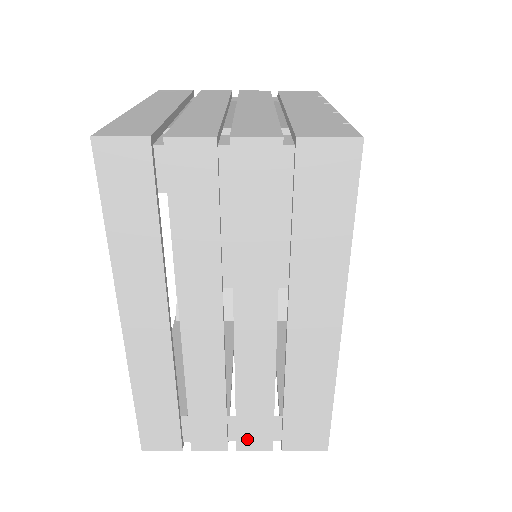
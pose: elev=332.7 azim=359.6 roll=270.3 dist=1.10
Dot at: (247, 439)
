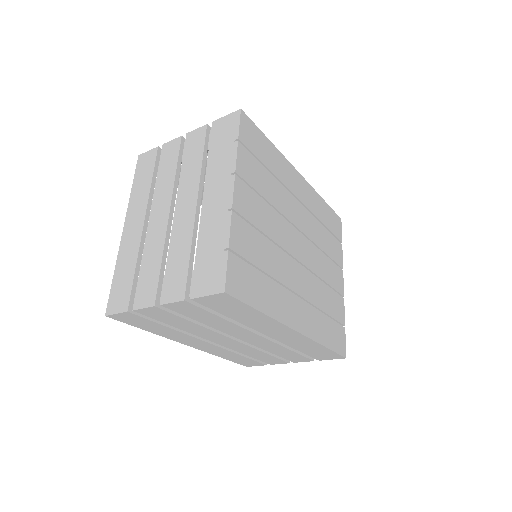
Dot at: (295, 360)
